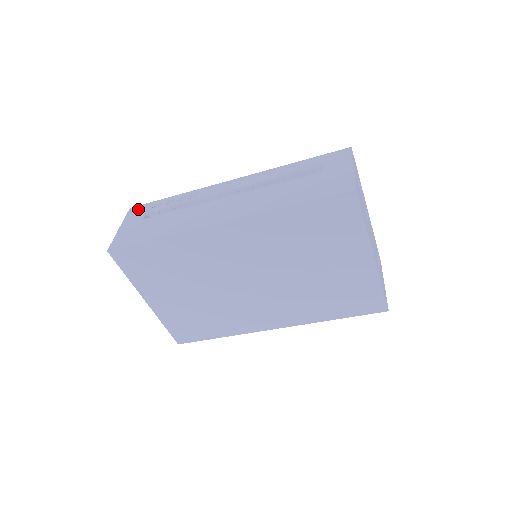
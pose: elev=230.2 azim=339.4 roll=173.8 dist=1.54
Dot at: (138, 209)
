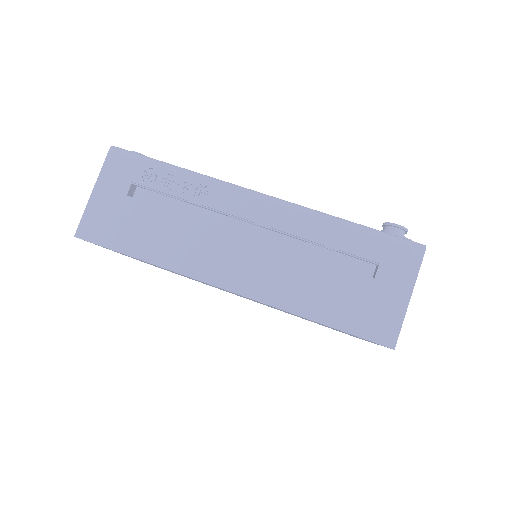
Dot at: (121, 163)
